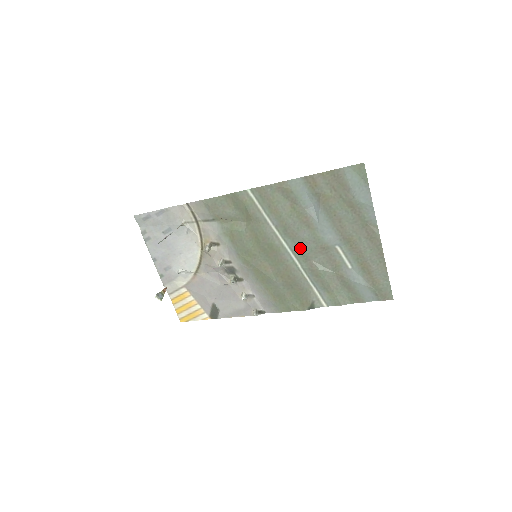
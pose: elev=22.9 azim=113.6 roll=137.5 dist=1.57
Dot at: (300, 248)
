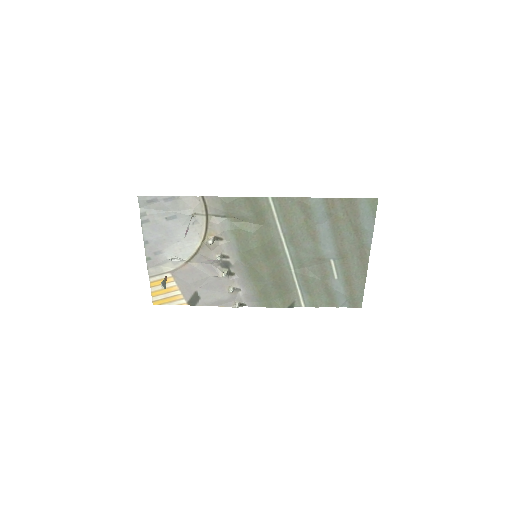
Dot at: (299, 256)
